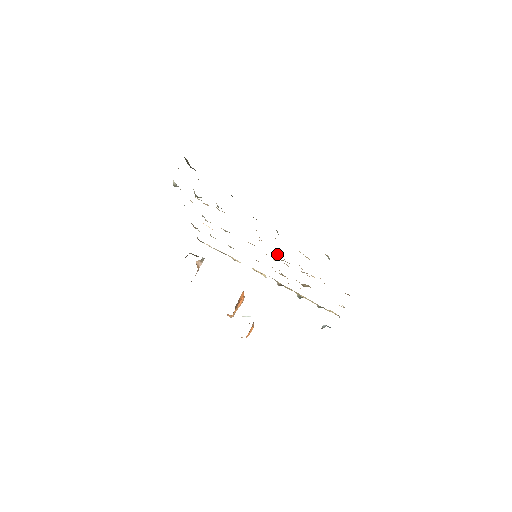
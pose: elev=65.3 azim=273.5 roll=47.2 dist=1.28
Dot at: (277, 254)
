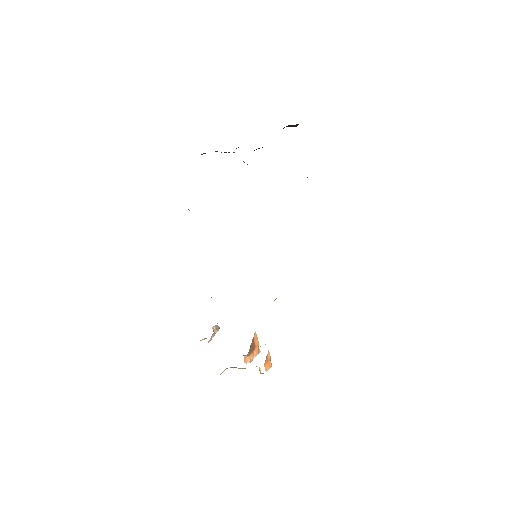
Dot at: occluded
